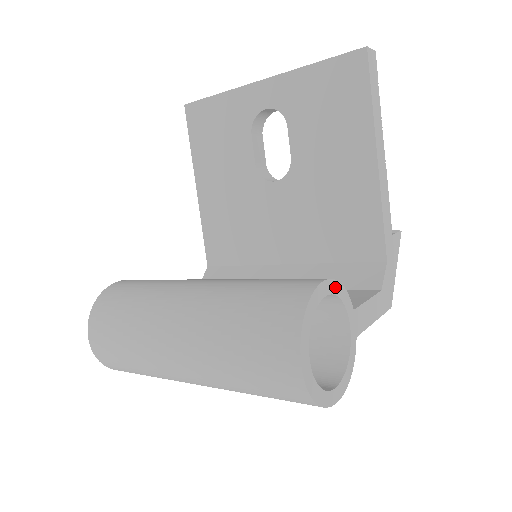
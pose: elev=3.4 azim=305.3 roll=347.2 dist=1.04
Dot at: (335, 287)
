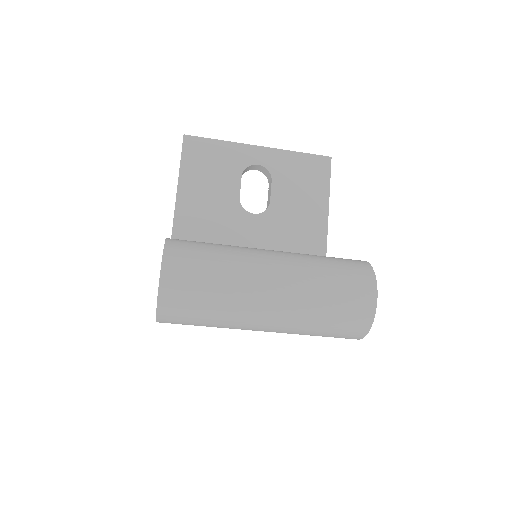
Dot at: occluded
